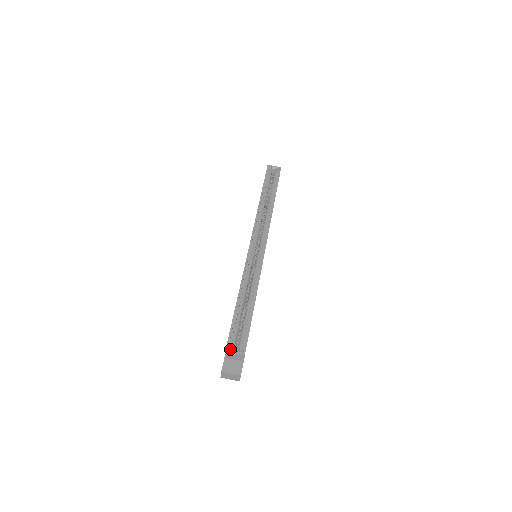
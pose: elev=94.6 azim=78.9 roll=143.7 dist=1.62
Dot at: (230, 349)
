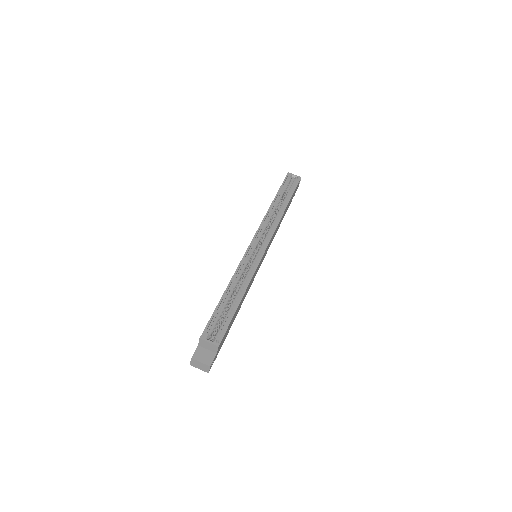
Dot at: (205, 337)
